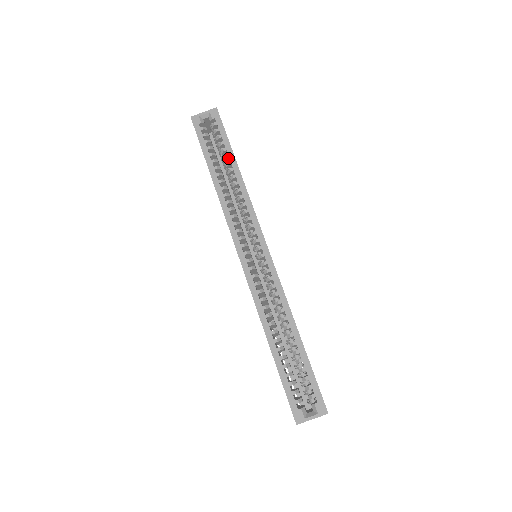
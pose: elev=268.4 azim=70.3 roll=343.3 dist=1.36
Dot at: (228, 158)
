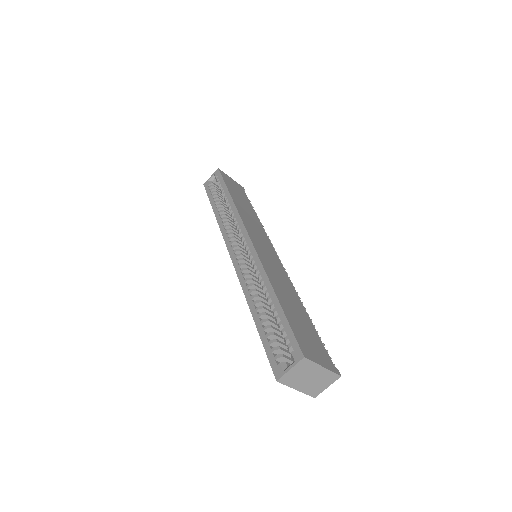
Dot at: occluded
